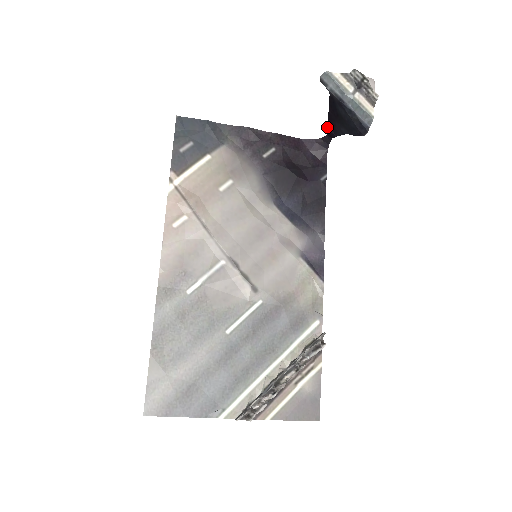
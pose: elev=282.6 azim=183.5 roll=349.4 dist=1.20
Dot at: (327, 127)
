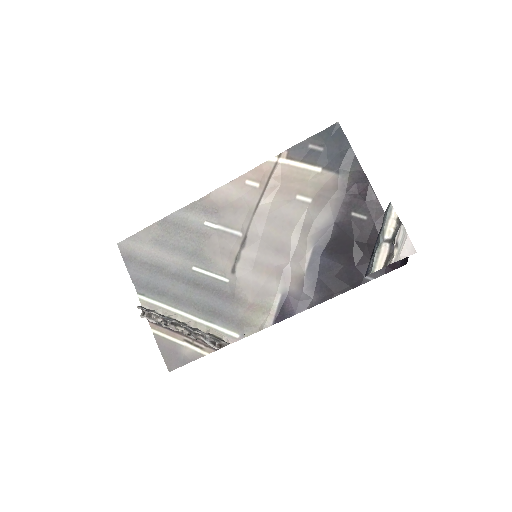
Dot at: occluded
